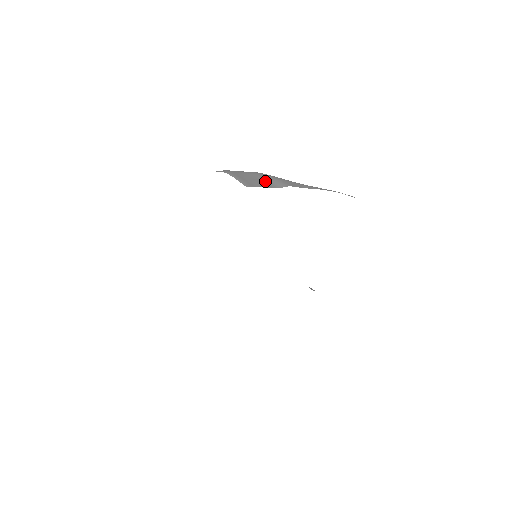
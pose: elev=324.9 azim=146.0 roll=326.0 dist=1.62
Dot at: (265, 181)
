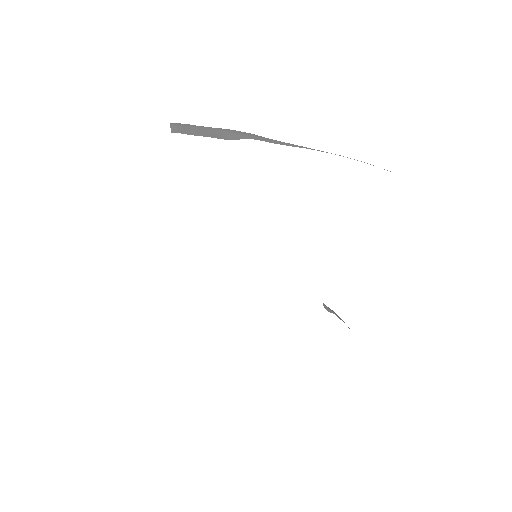
Dot at: (221, 134)
